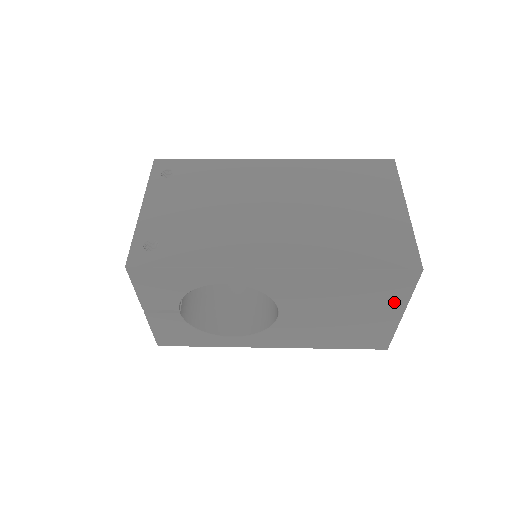
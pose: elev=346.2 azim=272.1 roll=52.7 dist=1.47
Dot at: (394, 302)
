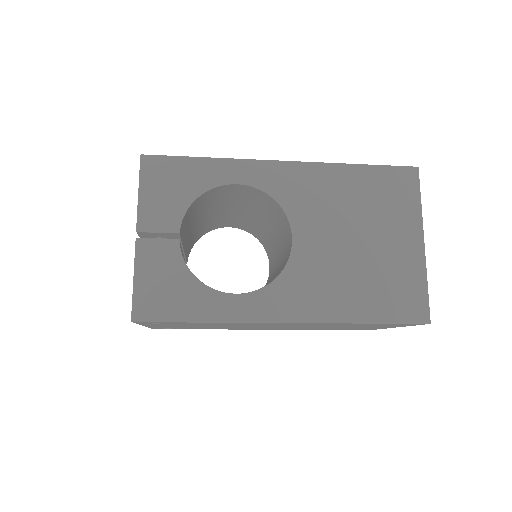
Dot at: (408, 218)
